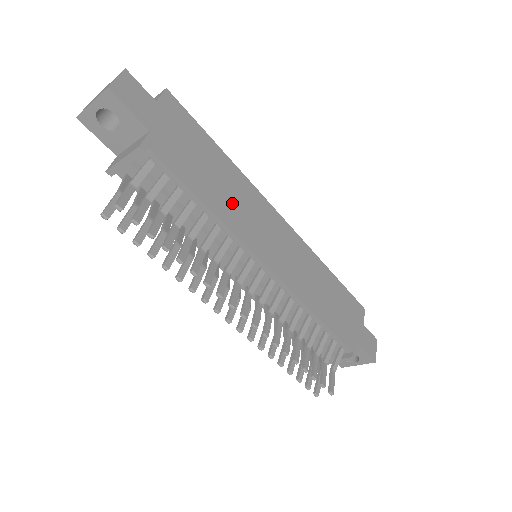
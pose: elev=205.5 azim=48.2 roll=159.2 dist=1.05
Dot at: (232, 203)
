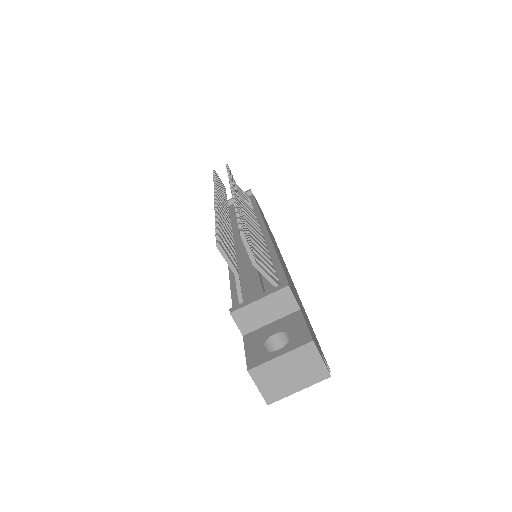
Dot at: occluded
